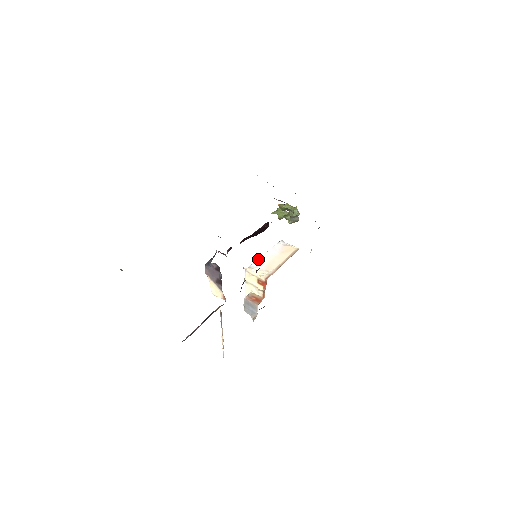
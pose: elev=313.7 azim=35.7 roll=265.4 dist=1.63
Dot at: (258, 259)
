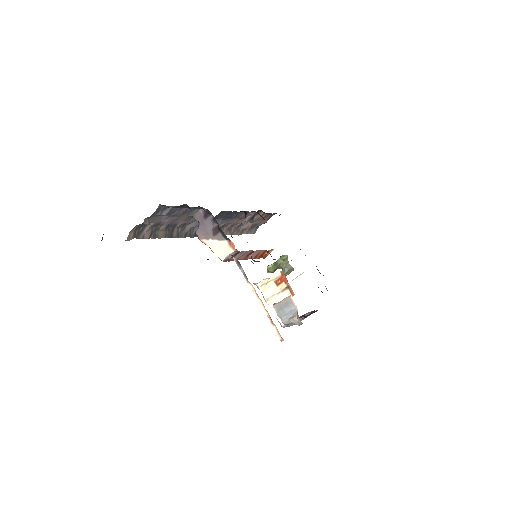
Dot at: occluded
